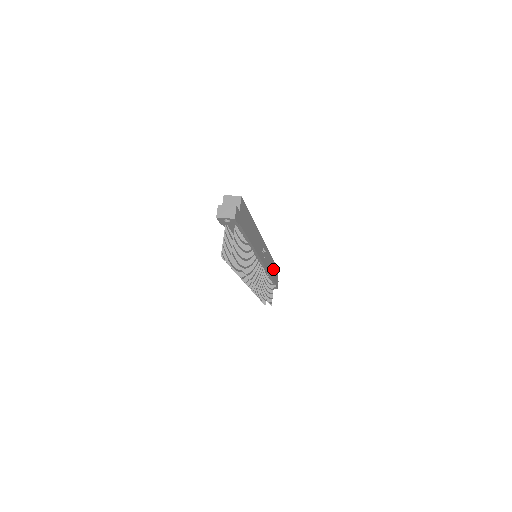
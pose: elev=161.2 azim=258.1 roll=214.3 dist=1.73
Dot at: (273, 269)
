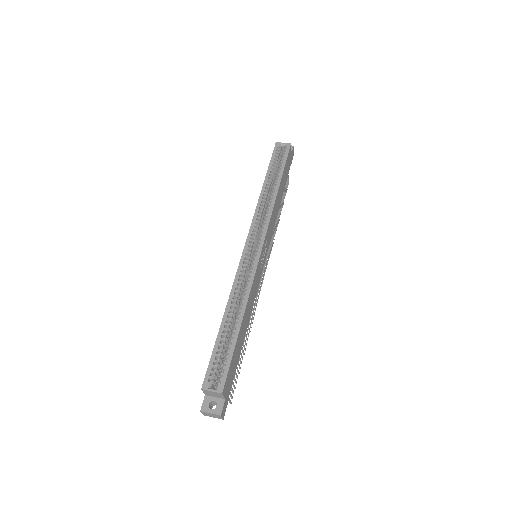
Dot at: (282, 183)
